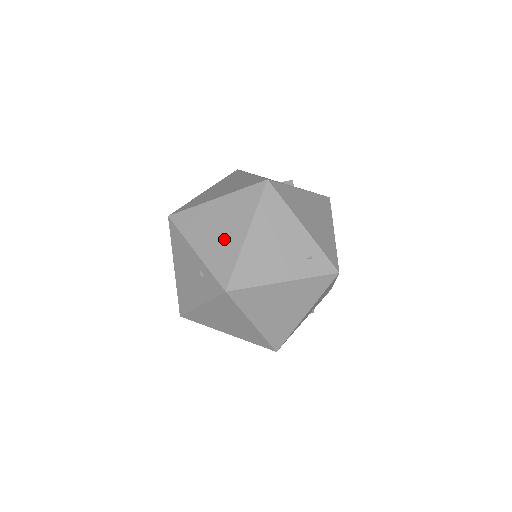
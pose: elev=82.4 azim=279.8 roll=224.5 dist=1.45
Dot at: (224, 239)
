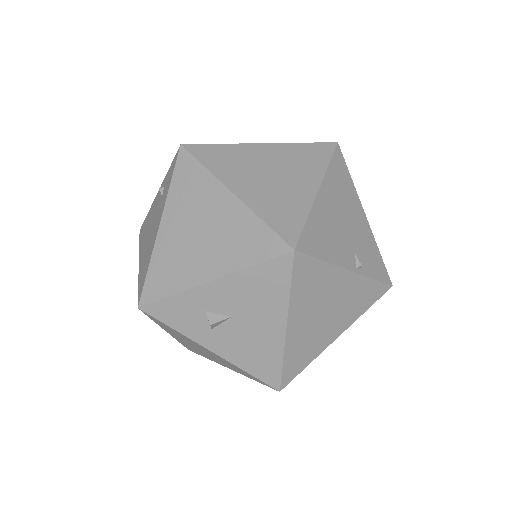
Dot at: occluded
